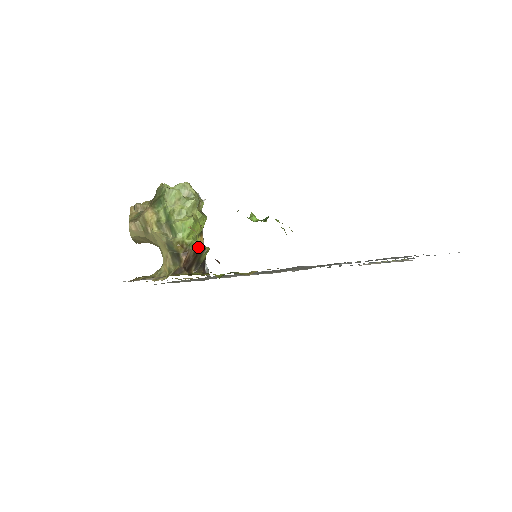
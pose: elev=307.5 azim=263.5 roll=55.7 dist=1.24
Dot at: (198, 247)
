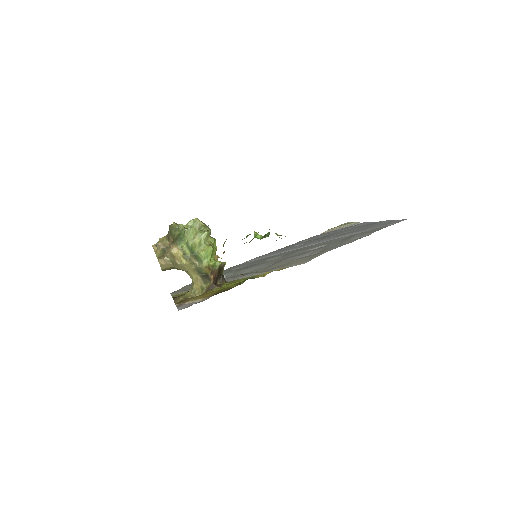
Dot at: (219, 265)
